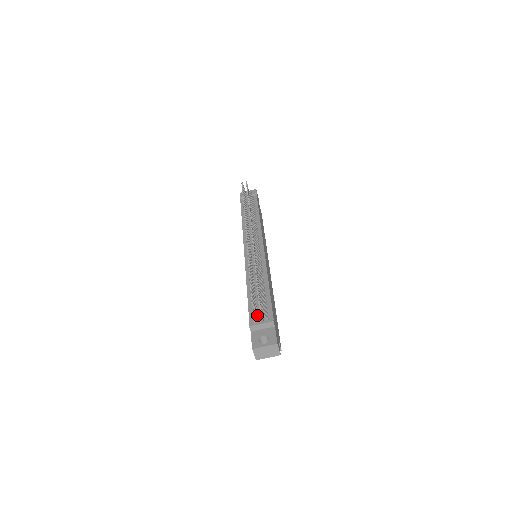
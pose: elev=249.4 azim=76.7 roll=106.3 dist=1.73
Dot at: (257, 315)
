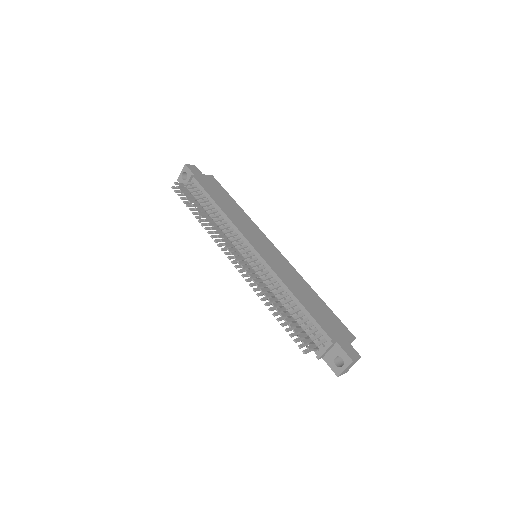
Dot at: (314, 341)
